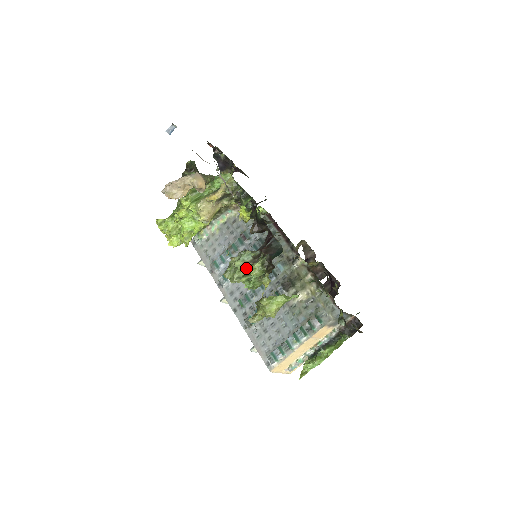
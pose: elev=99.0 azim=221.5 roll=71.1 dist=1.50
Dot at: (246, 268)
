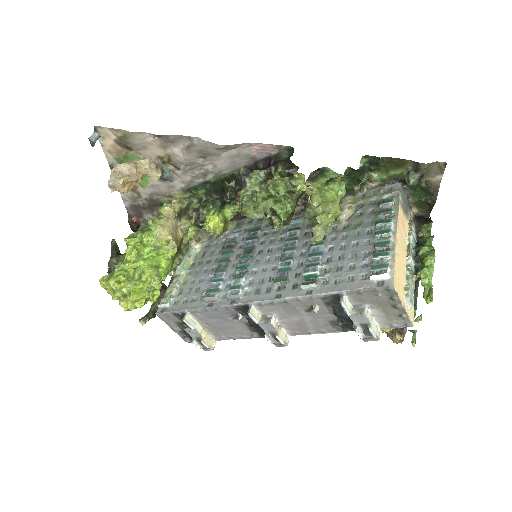
Dot at: (265, 189)
